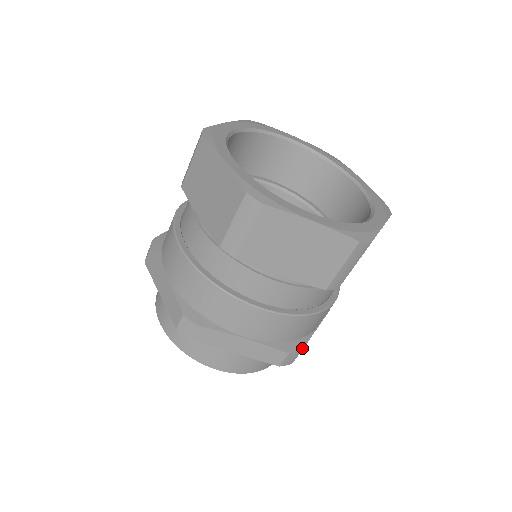
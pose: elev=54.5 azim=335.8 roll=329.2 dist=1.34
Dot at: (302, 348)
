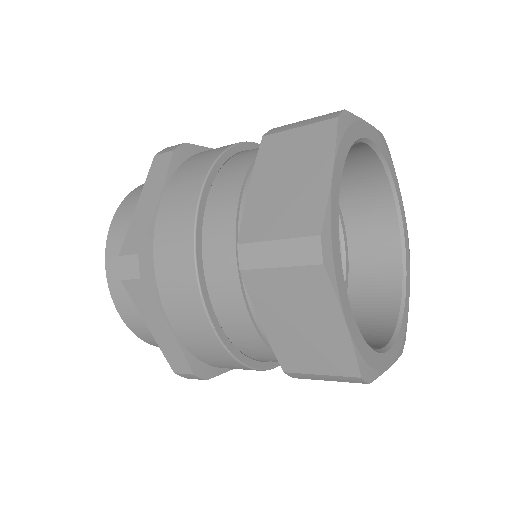
Dot at: (209, 378)
